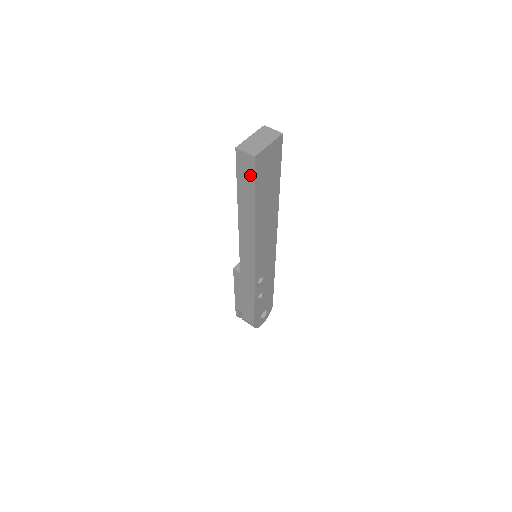
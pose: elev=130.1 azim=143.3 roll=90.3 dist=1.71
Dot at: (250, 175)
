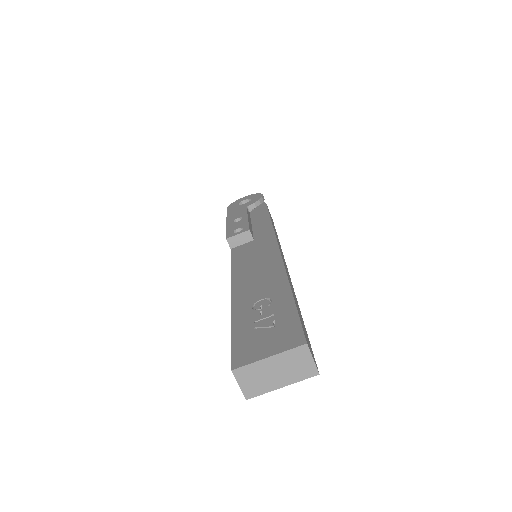
Dot at: occluded
